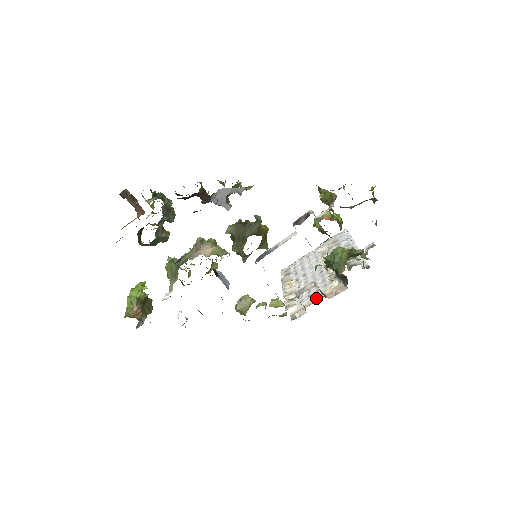
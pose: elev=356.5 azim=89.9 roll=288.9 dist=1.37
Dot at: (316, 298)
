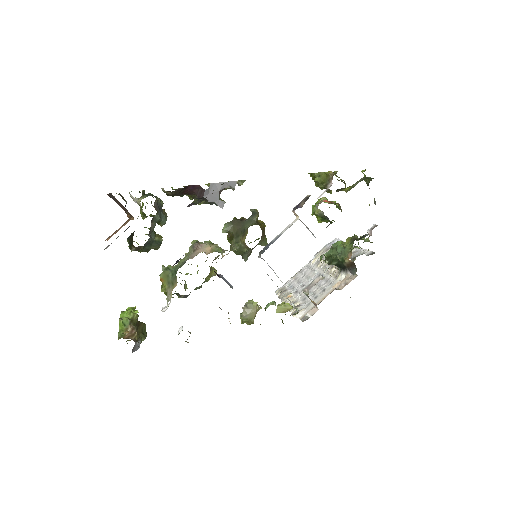
Dot at: (325, 295)
